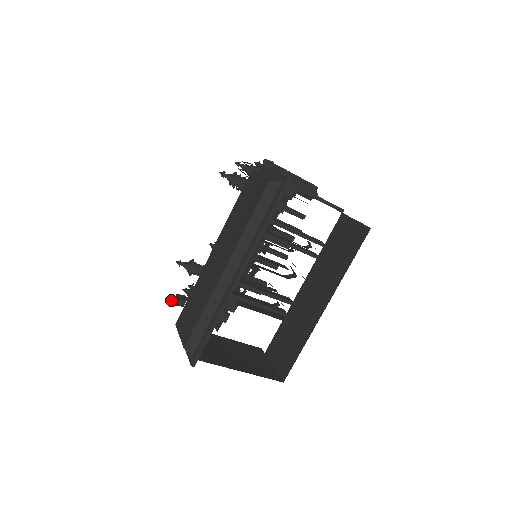
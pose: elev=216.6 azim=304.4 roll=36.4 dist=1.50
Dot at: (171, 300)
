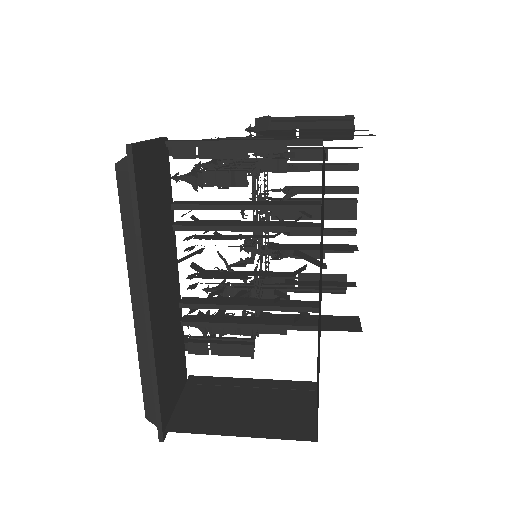
Dot at: occluded
